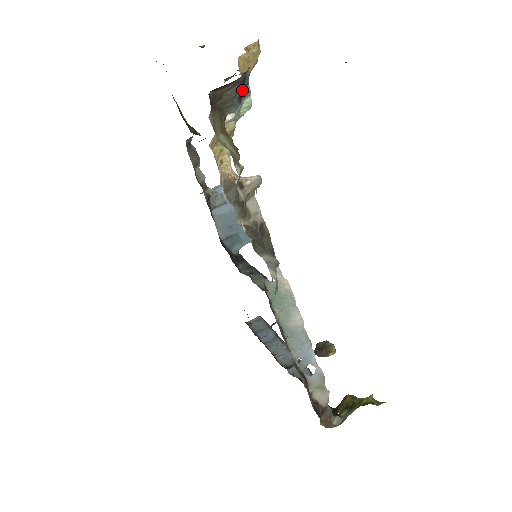
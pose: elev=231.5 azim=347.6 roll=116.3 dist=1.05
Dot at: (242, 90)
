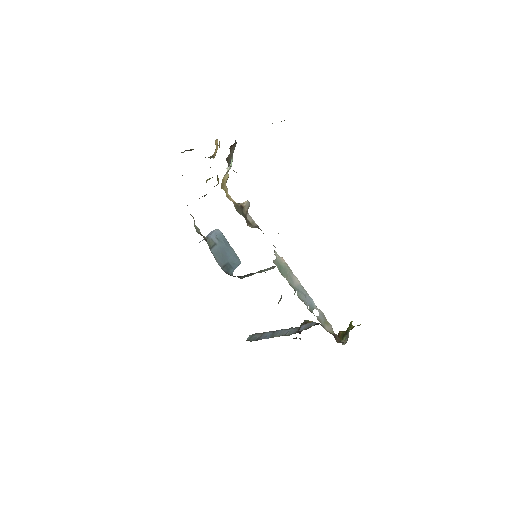
Dot at: occluded
